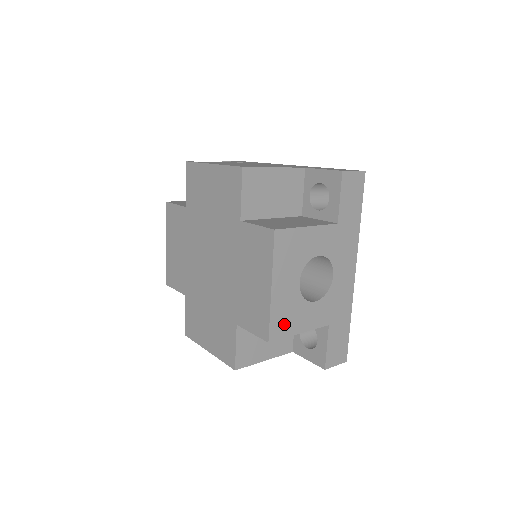
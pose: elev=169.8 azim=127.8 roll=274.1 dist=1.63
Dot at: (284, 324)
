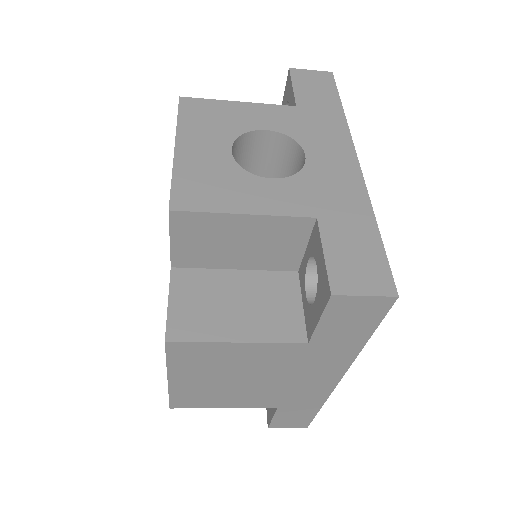
Dot at: (204, 194)
